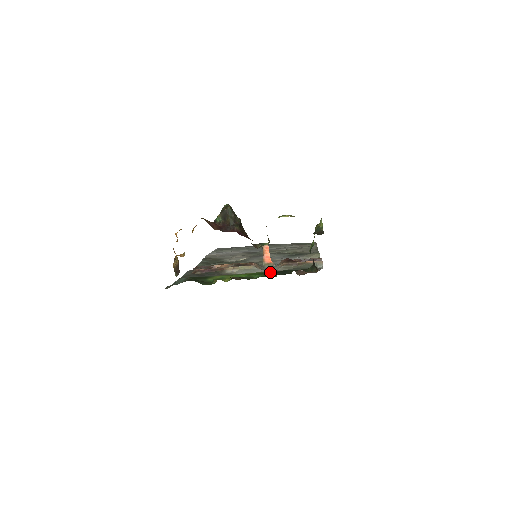
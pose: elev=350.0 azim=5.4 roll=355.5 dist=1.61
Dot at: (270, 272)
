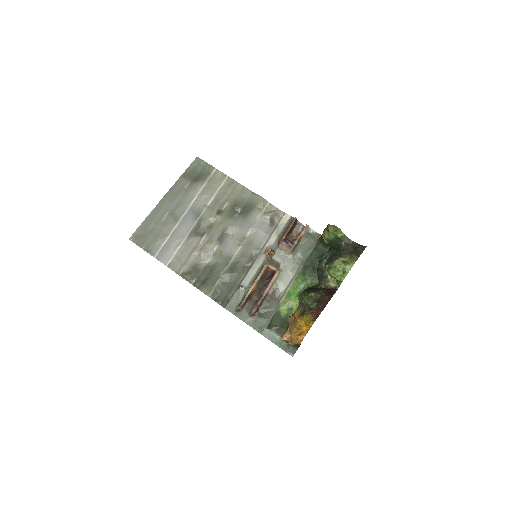
Dot at: (305, 272)
